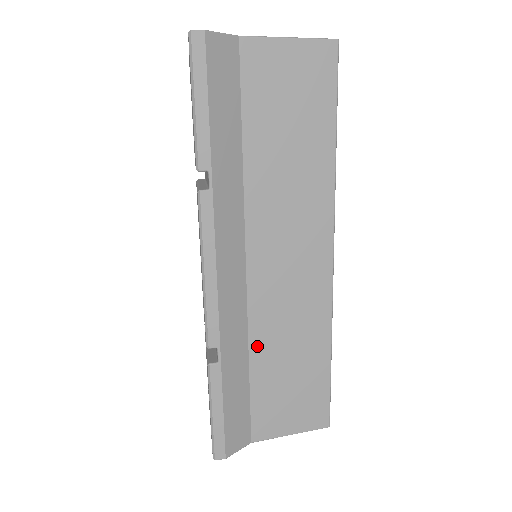
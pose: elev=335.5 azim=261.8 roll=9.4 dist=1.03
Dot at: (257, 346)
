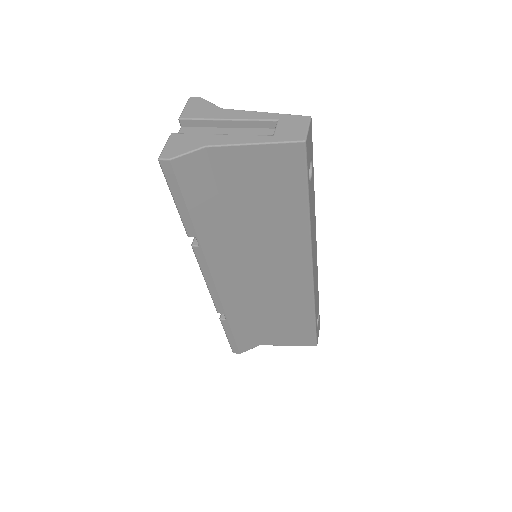
Dot at: (256, 309)
